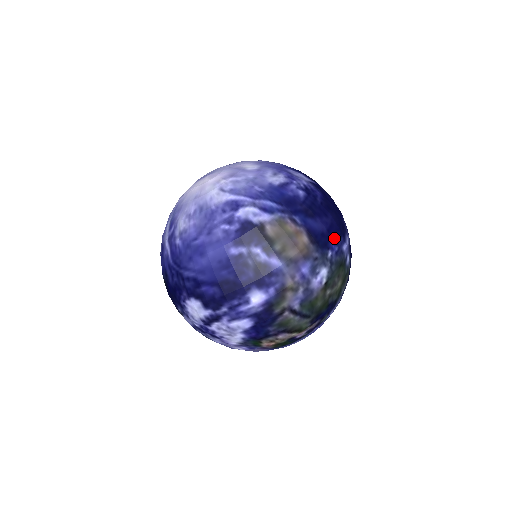
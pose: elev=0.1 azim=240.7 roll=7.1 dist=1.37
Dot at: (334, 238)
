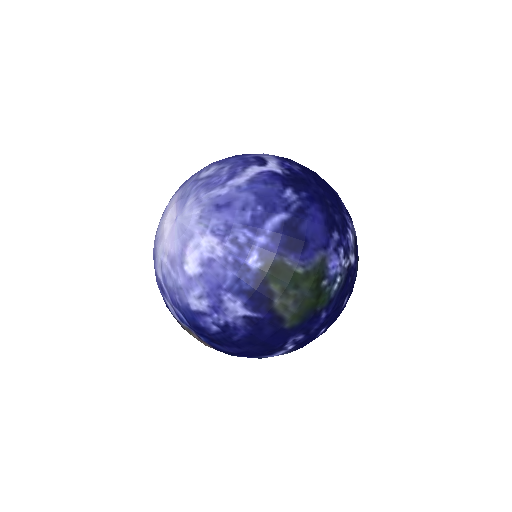
Dot at: (247, 356)
